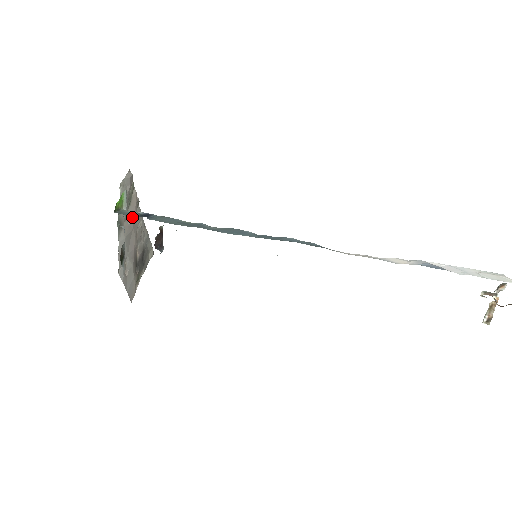
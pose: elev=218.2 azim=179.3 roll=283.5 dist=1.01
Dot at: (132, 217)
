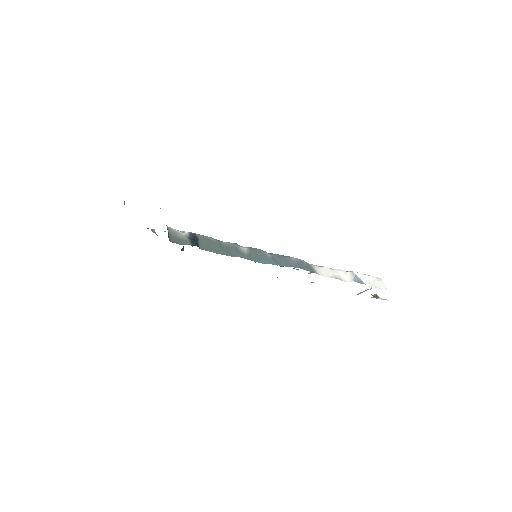
Dot at: occluded
